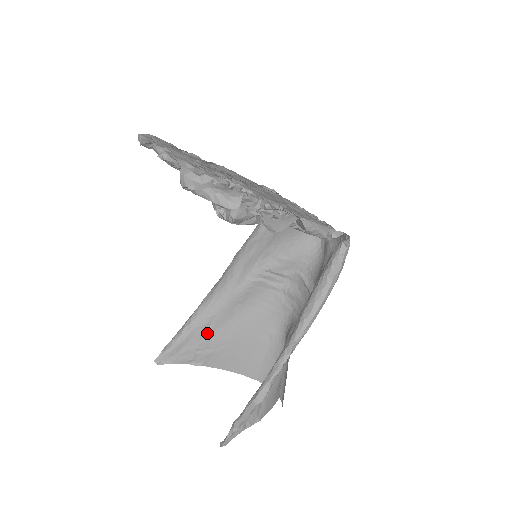
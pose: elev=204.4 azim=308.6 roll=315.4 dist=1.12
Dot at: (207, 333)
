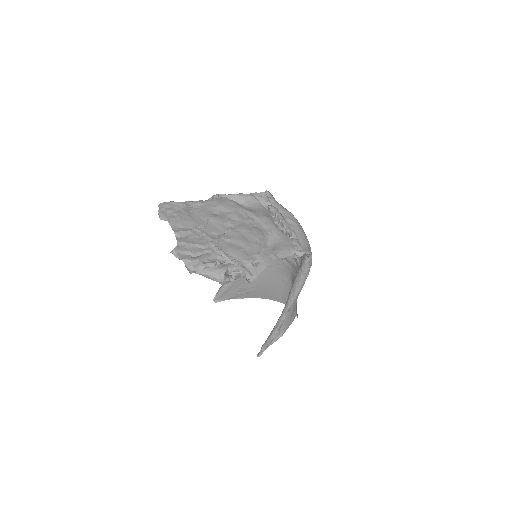
Dot at: (241, 283)
